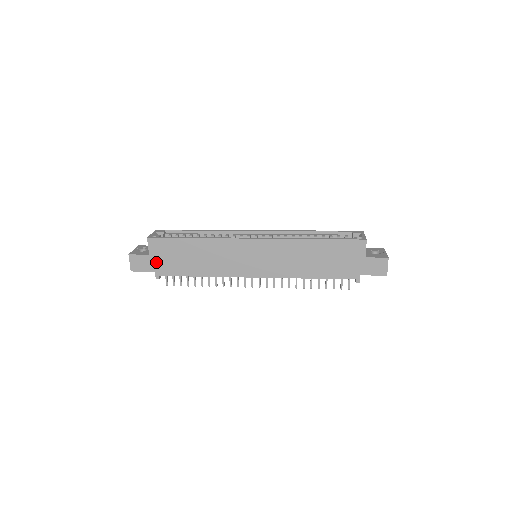
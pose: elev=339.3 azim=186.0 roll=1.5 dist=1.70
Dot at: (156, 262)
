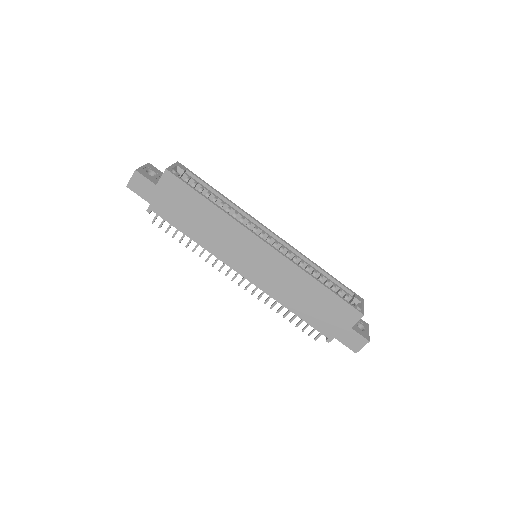
Dot at: (158, 196)
